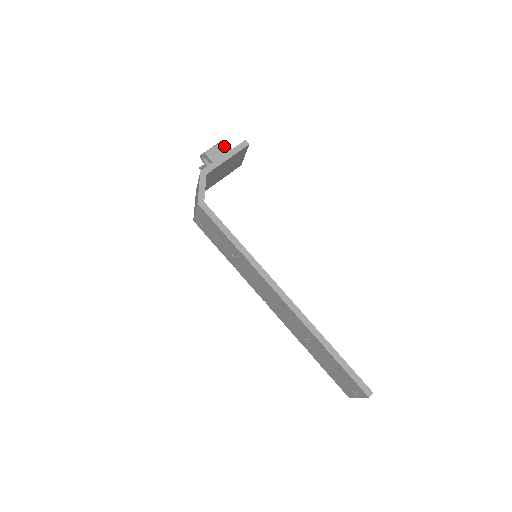
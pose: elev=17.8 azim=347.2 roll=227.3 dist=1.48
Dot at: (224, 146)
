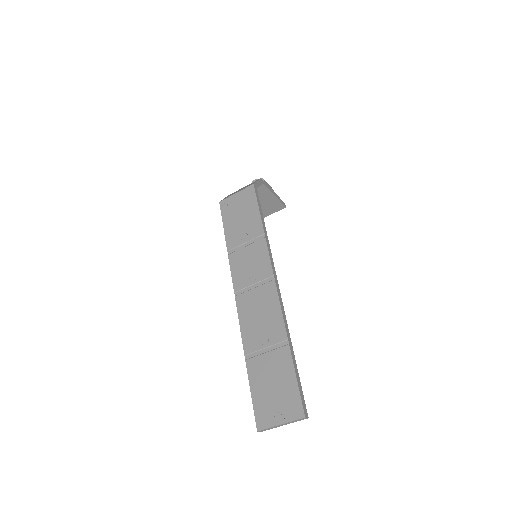
Dot at: occluded
